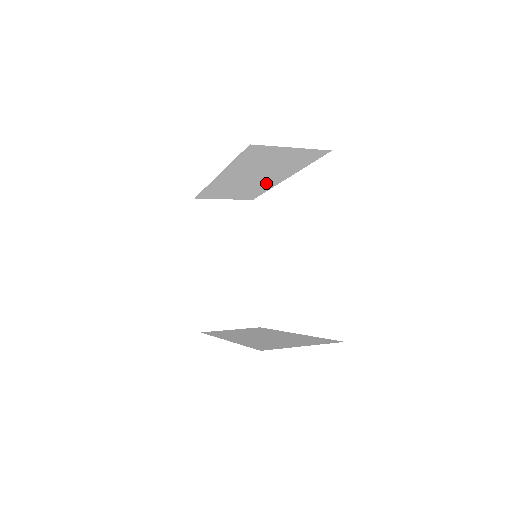
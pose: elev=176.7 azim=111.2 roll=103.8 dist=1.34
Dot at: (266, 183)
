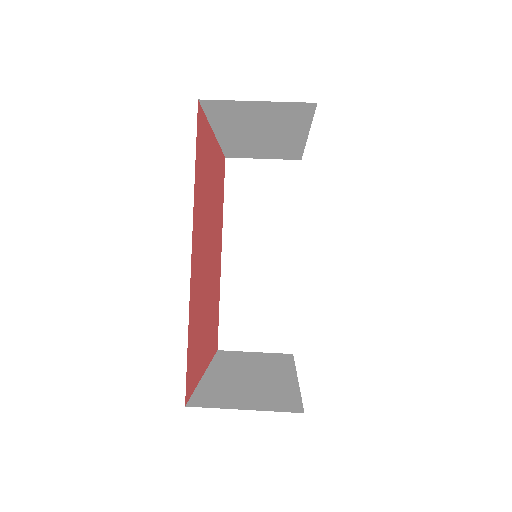
Dot at: occluded
